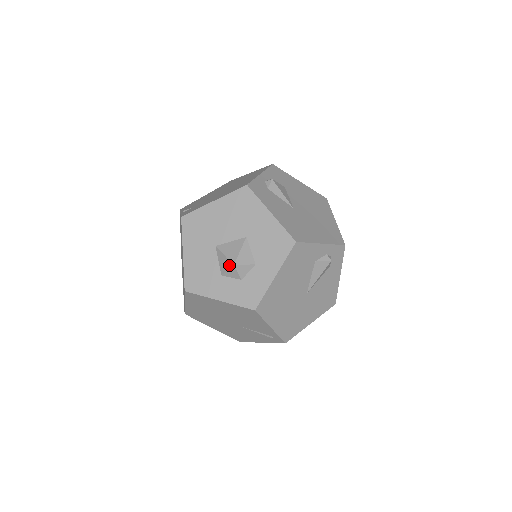
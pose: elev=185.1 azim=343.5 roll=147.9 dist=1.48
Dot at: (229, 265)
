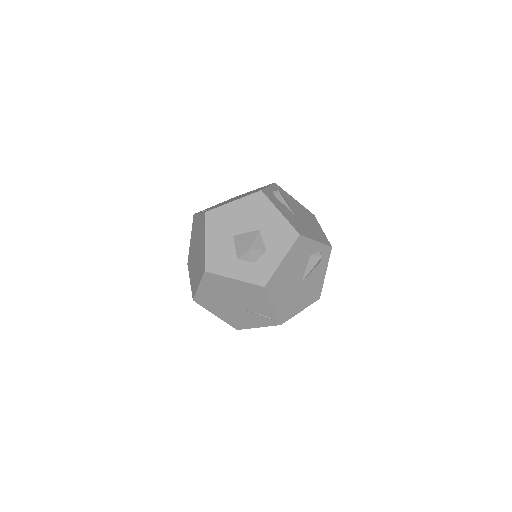
Dot at: (245, 249)
